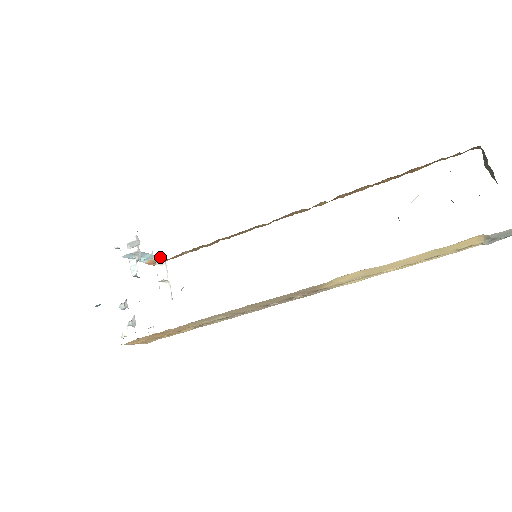
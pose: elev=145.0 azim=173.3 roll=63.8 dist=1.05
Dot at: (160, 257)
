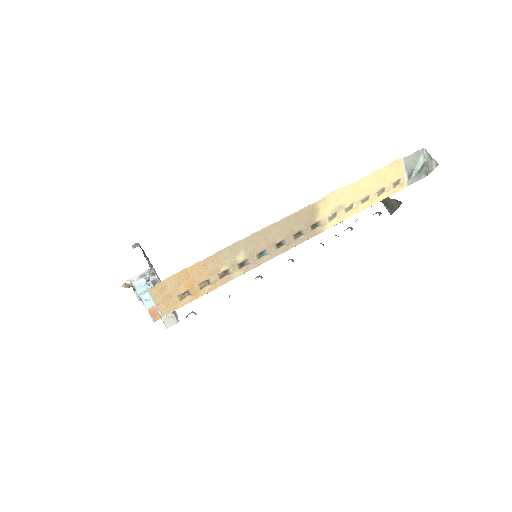
Dot at: occluded
